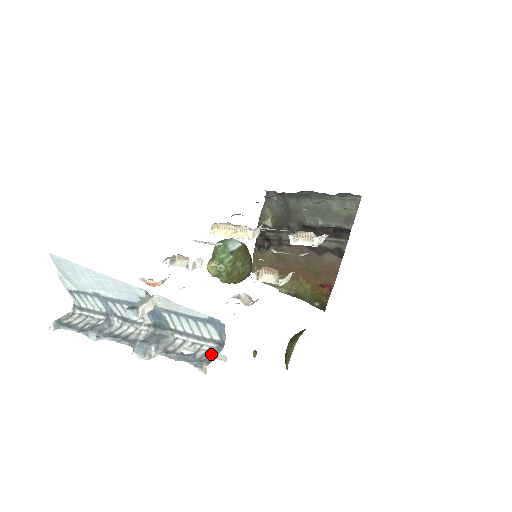
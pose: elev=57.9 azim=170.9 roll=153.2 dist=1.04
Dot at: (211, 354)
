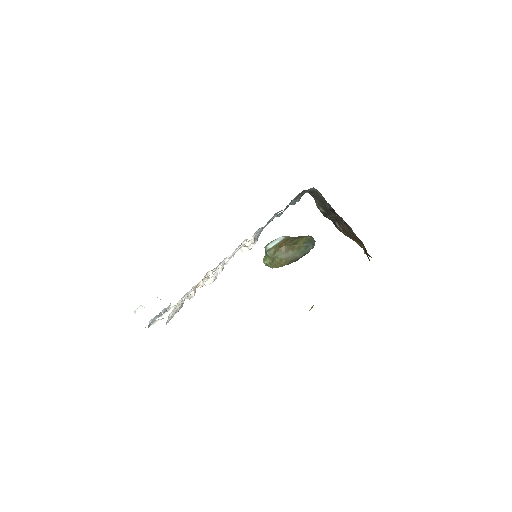
Dot at: occluded
